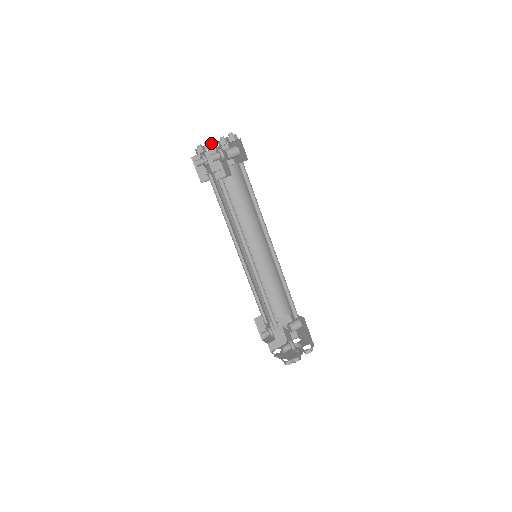
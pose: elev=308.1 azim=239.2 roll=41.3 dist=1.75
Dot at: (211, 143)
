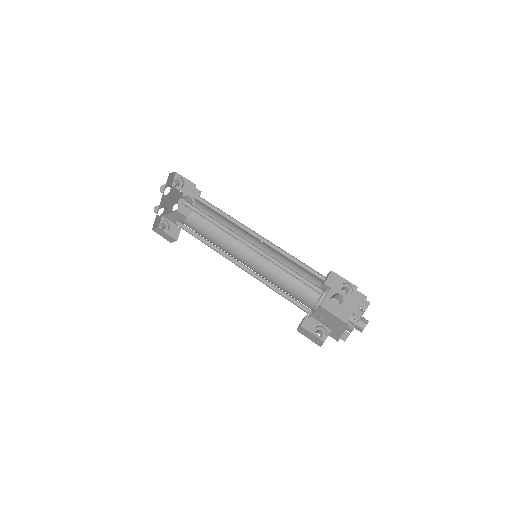
Dot at: occluded
